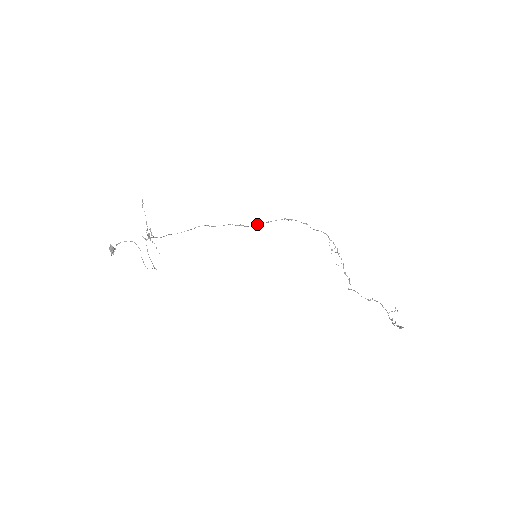
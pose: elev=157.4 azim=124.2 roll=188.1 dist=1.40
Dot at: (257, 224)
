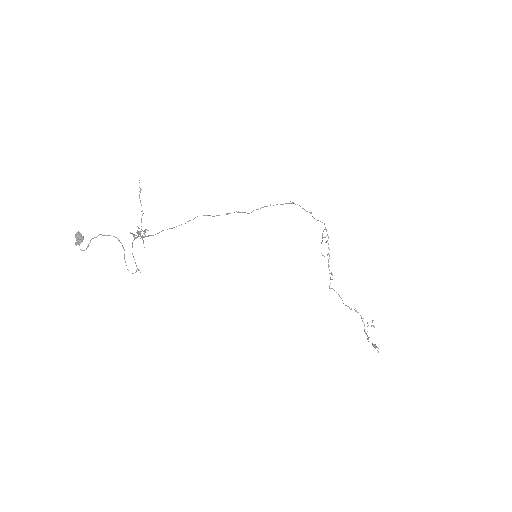
Dot at: (260, 208)
